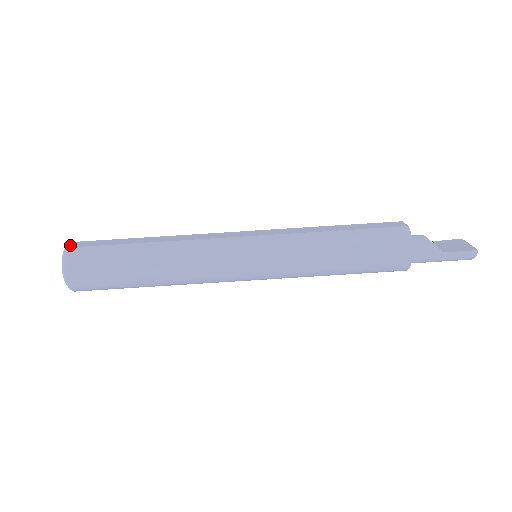
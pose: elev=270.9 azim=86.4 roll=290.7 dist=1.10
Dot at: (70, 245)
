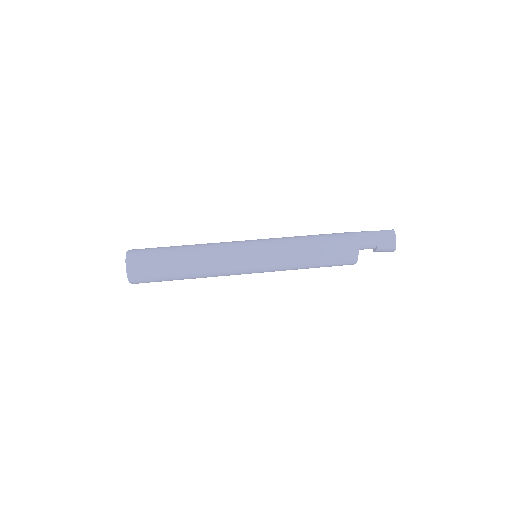
Dot at: occluded
